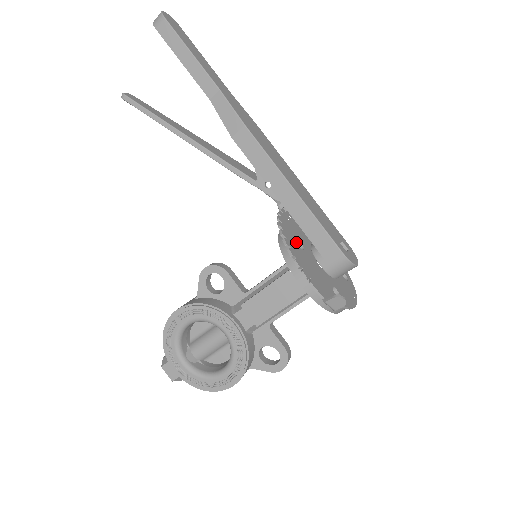
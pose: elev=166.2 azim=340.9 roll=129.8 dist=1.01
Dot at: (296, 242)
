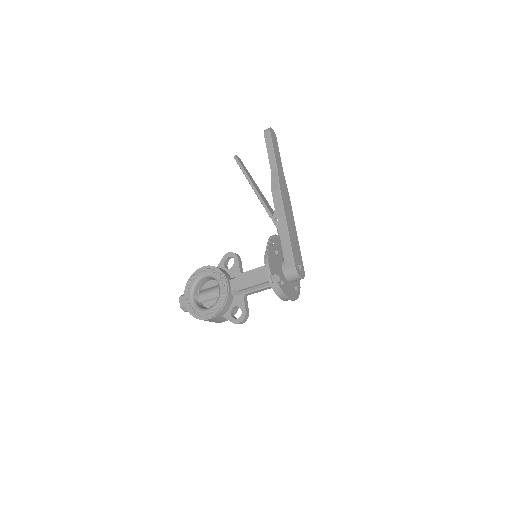
Dot at: (275, 249)
